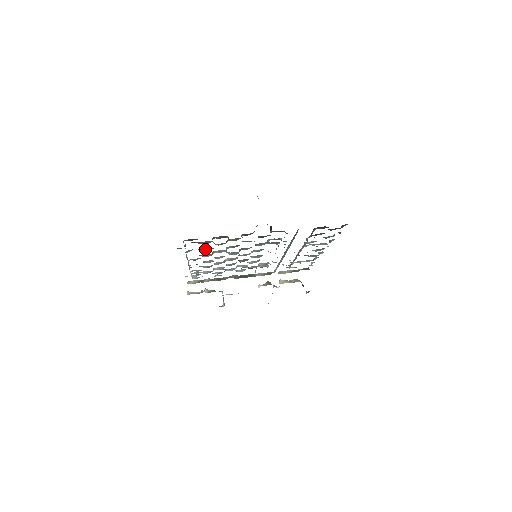
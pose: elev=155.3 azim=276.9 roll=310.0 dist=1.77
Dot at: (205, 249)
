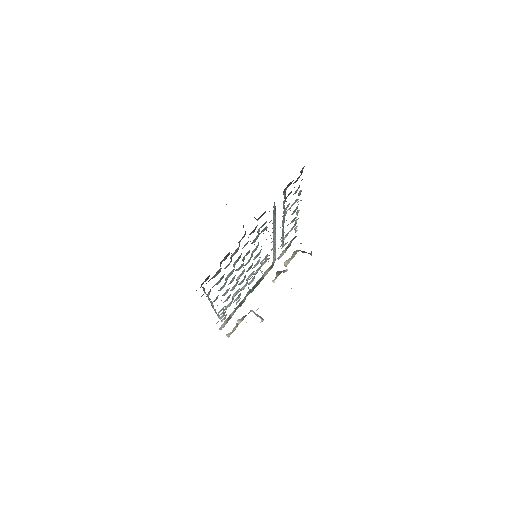
Dot at: (219, 281)
